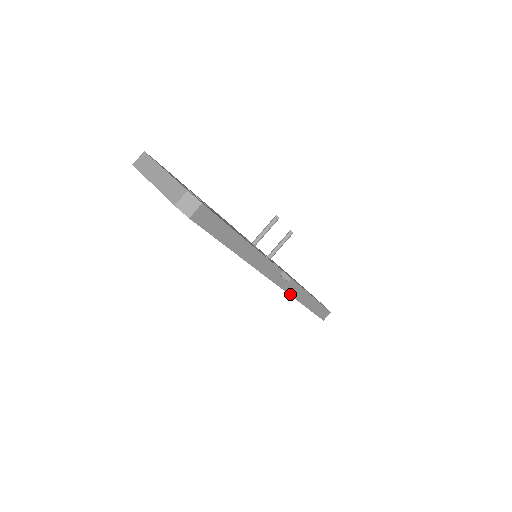
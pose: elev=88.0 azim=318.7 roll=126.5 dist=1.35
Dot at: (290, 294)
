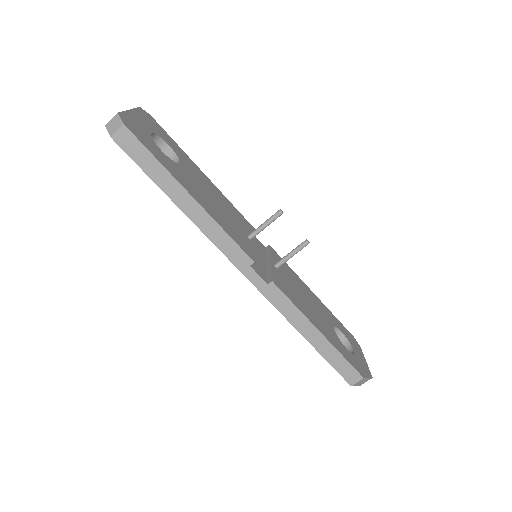
Dot at: (275, 306)
